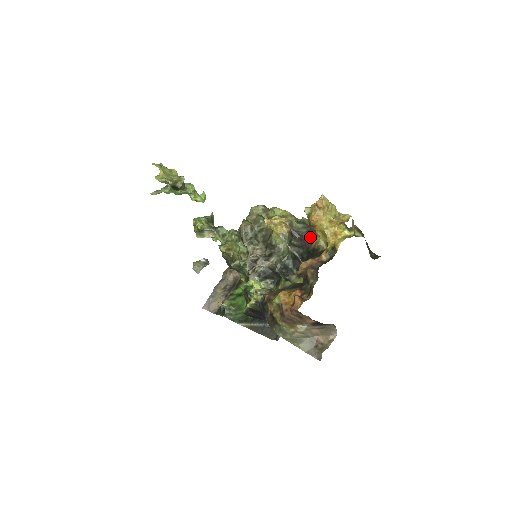
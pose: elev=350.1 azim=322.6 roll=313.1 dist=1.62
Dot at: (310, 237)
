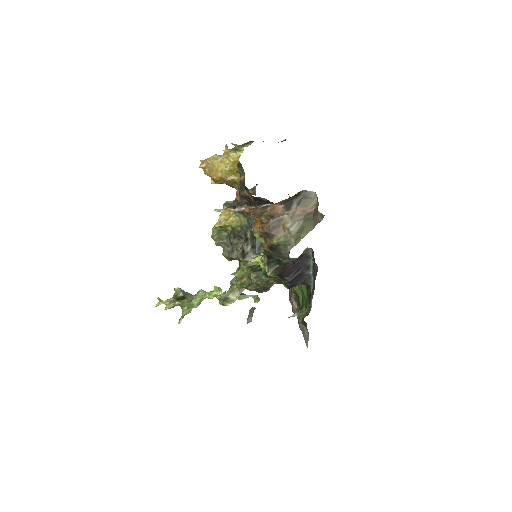
Dot at: occluded
